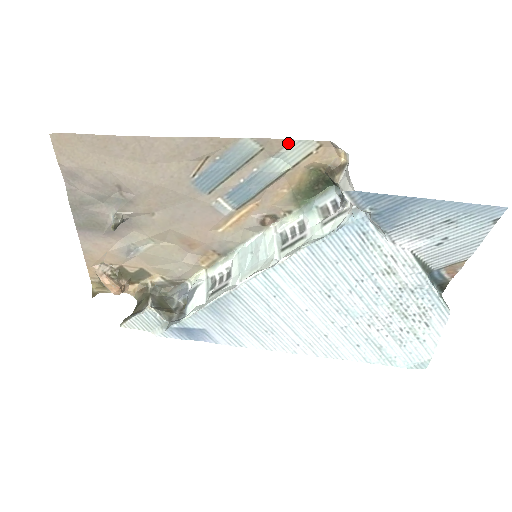
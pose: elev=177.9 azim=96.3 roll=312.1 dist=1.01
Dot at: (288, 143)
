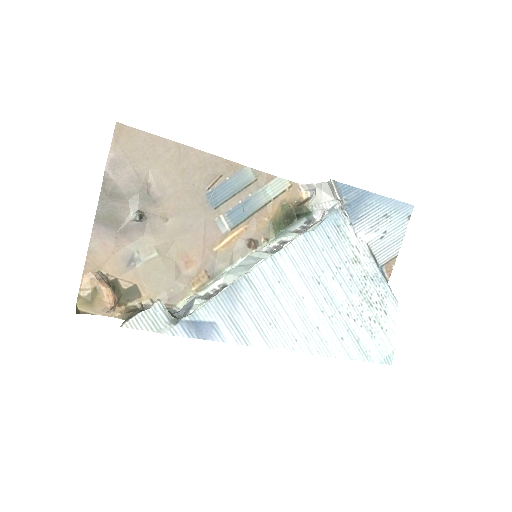
Dot at: (273, 178)
